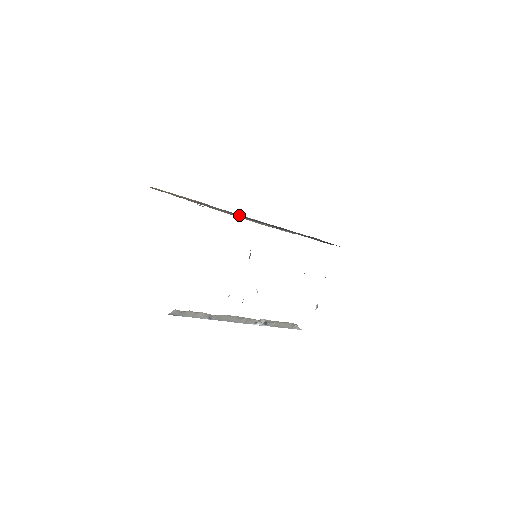
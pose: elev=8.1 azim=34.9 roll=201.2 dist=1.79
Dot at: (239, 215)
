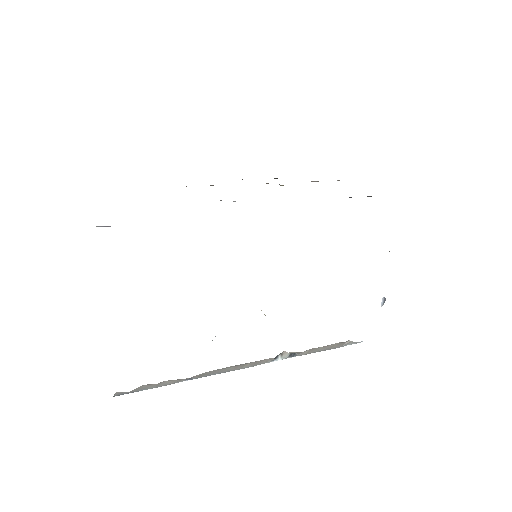
Dot at: occluded
